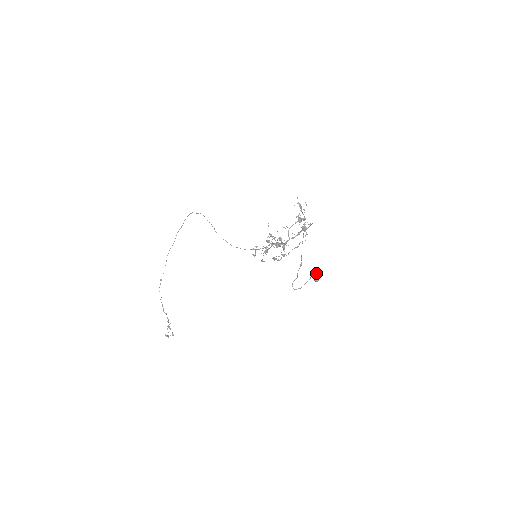
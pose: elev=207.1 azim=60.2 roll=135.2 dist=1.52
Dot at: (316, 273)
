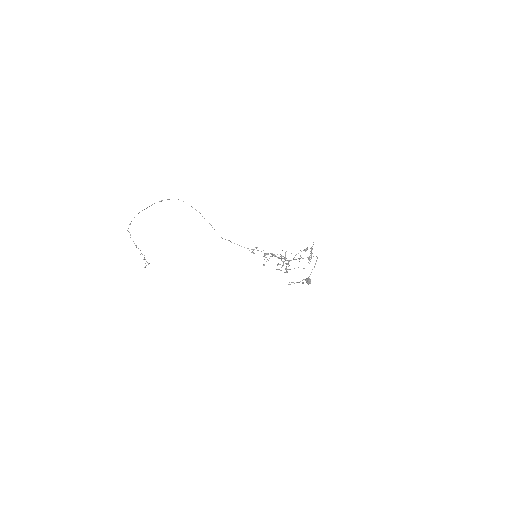
Dot at: (310, 281)
